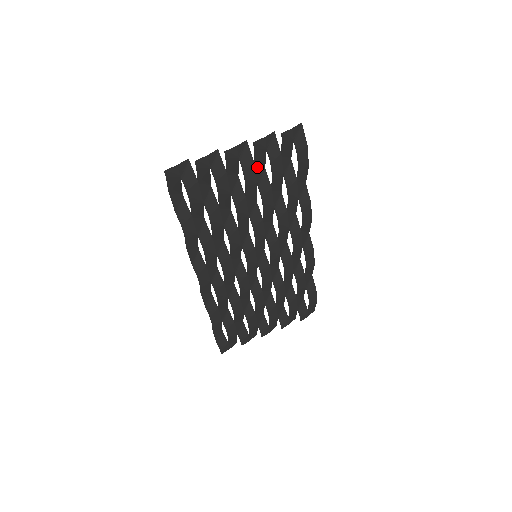
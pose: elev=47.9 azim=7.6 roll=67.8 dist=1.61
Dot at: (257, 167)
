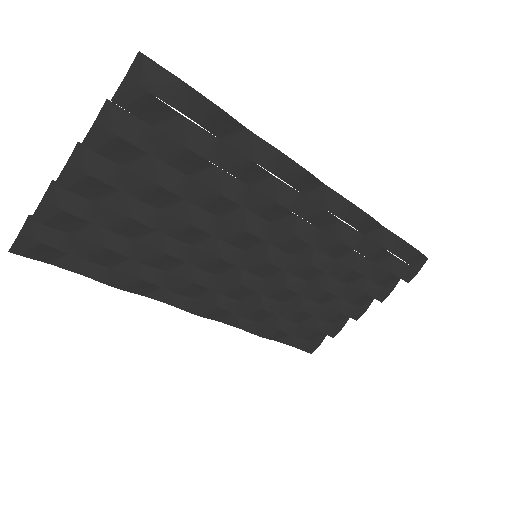
Dot at: (133, 165)
